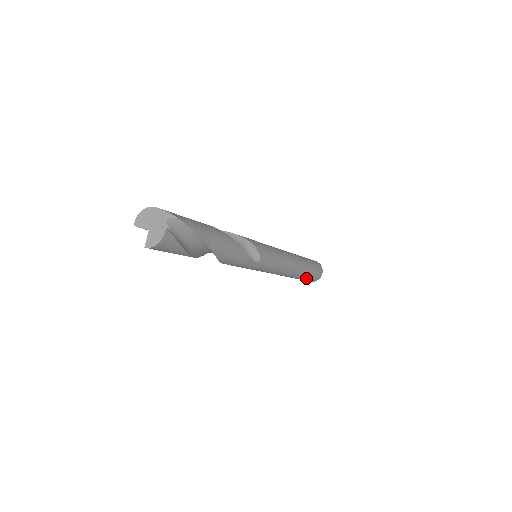
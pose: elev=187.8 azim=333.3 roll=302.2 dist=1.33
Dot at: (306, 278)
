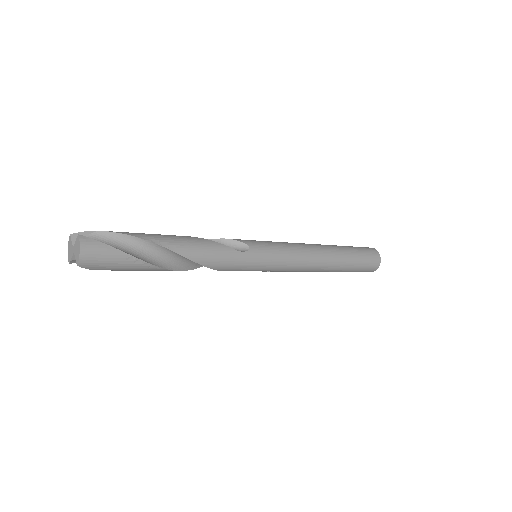
Dot at: (357, 262)
